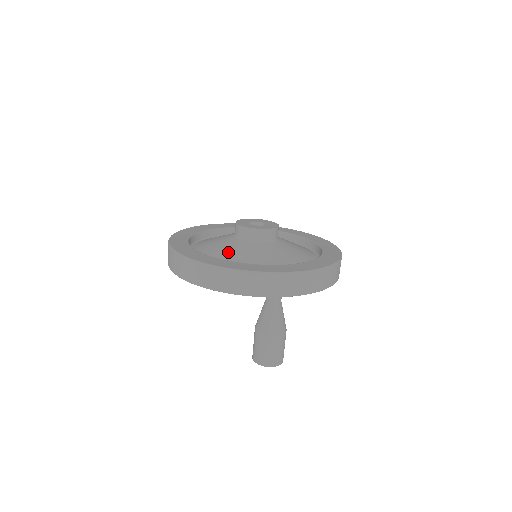
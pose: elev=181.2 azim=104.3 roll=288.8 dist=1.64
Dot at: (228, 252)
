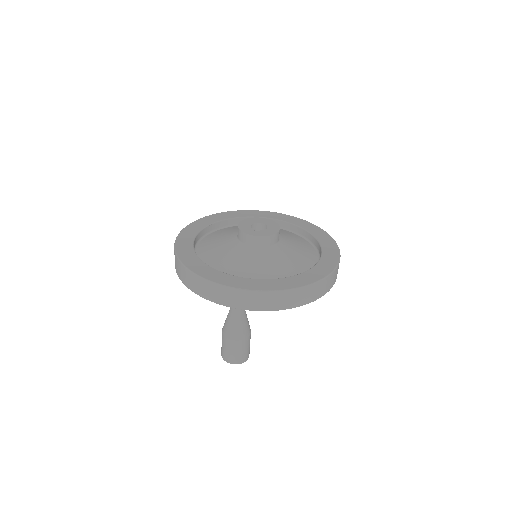
Dot at: (220, 252)
